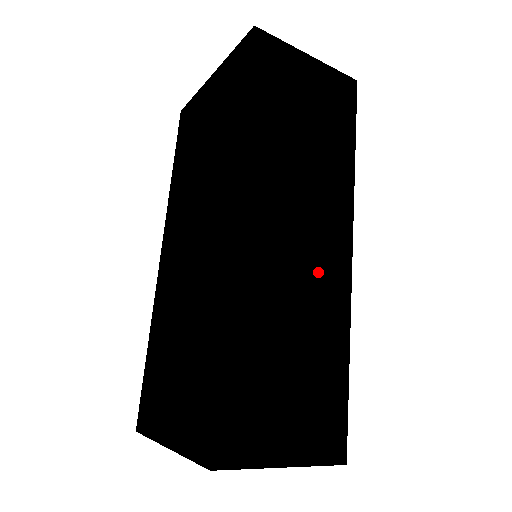
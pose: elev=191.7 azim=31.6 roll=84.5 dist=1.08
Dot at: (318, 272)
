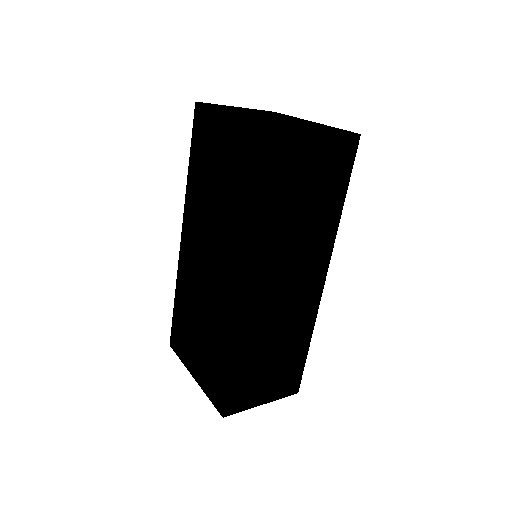
Dot at: (298, 301)
